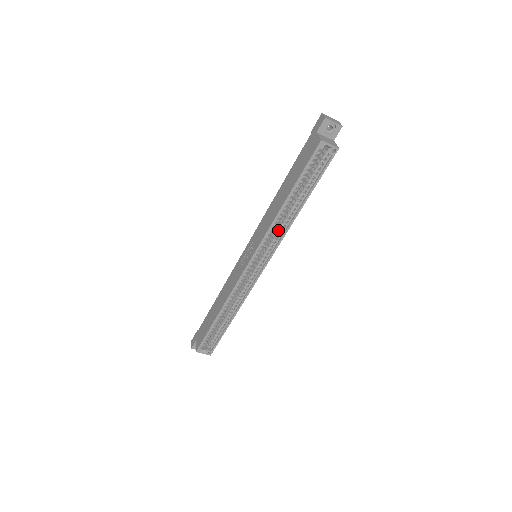
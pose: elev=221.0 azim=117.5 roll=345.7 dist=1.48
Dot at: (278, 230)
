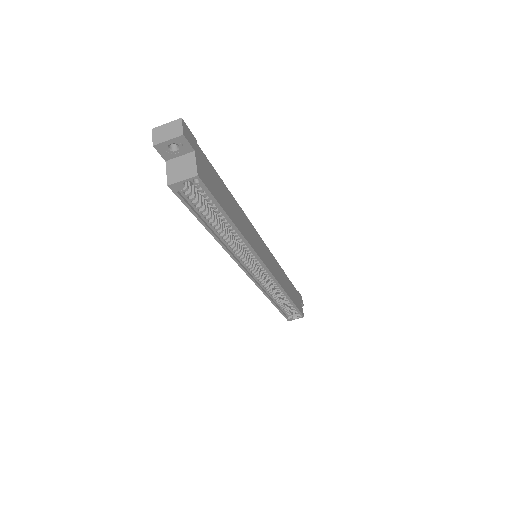
Dot at: occluded
